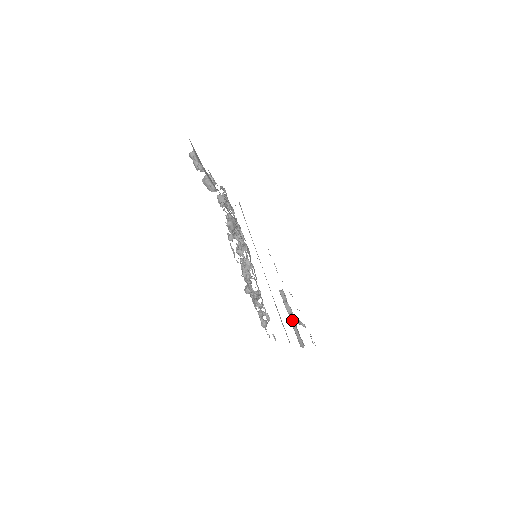
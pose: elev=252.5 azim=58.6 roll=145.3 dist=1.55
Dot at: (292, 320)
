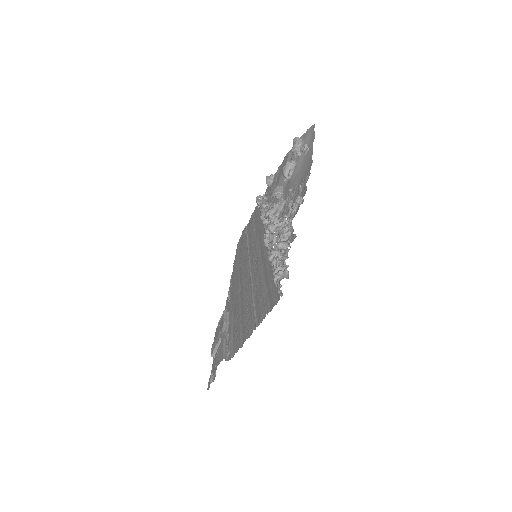
Dot at: (226, 336)
